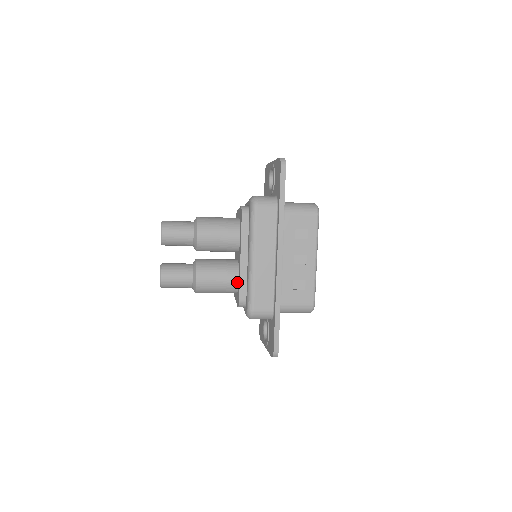
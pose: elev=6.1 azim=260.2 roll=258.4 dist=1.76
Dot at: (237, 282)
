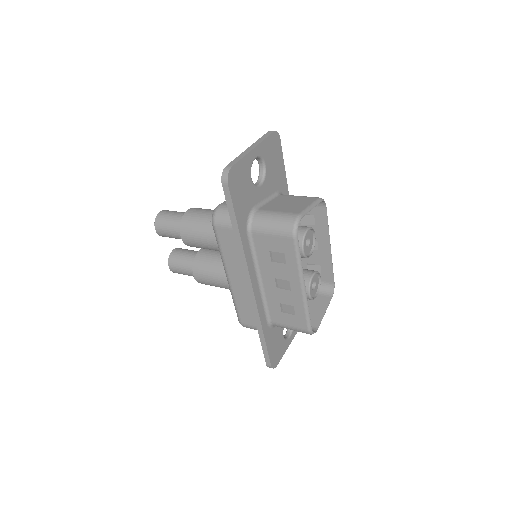
Dot at: occluded
